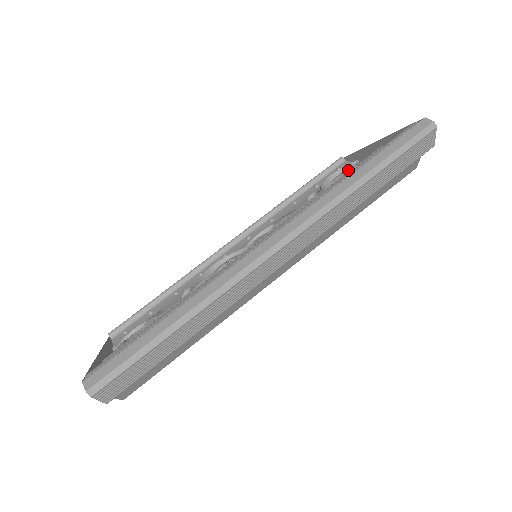
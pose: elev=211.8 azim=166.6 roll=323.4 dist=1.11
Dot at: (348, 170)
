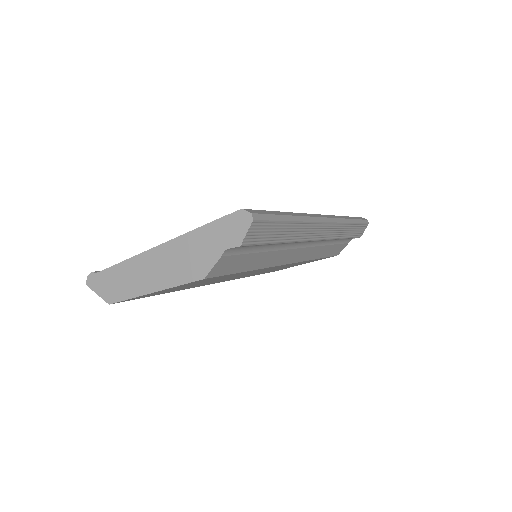
Dot at: occluded
